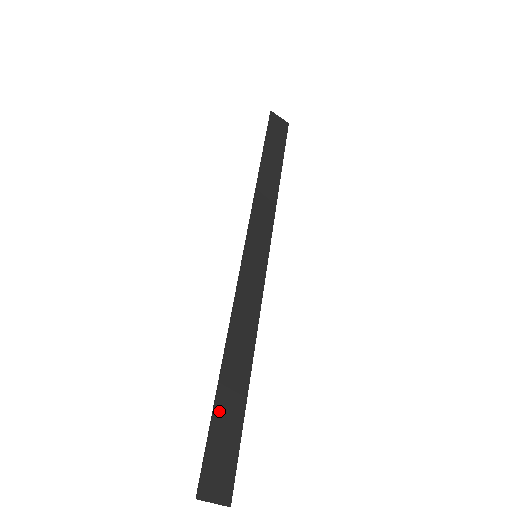
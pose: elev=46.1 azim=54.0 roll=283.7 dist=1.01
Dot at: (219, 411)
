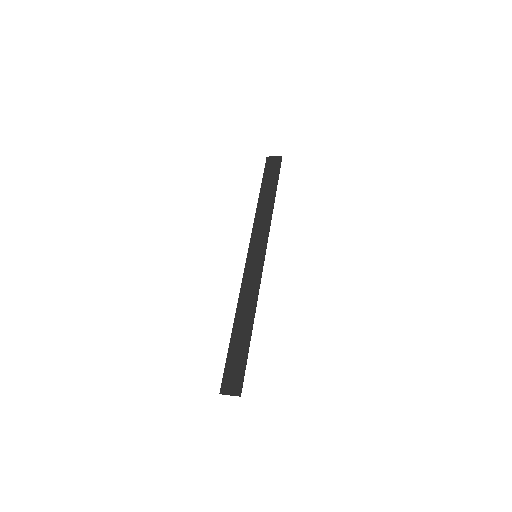
Dot at: (232, 349)
